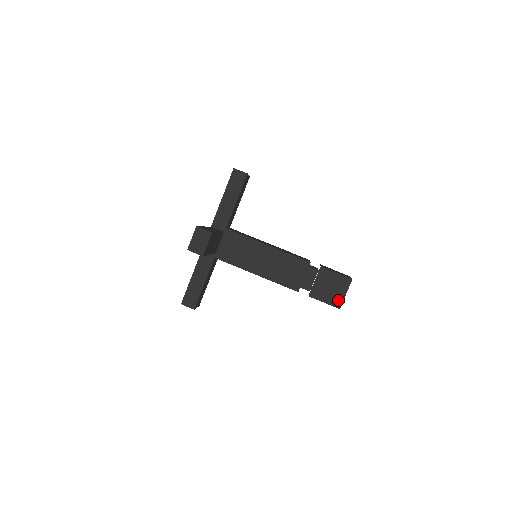
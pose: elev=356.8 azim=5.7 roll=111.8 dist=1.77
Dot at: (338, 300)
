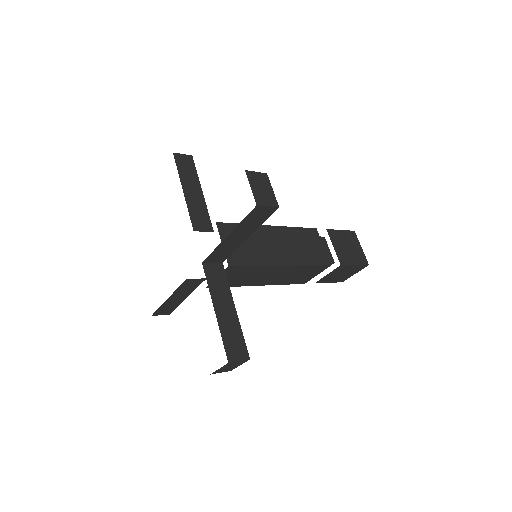
Dot at: (361, 256)
